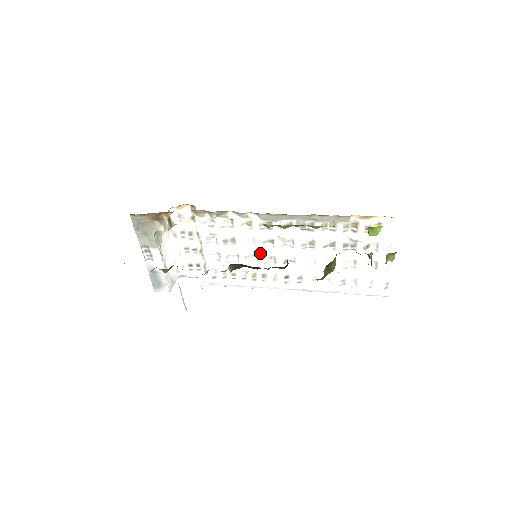
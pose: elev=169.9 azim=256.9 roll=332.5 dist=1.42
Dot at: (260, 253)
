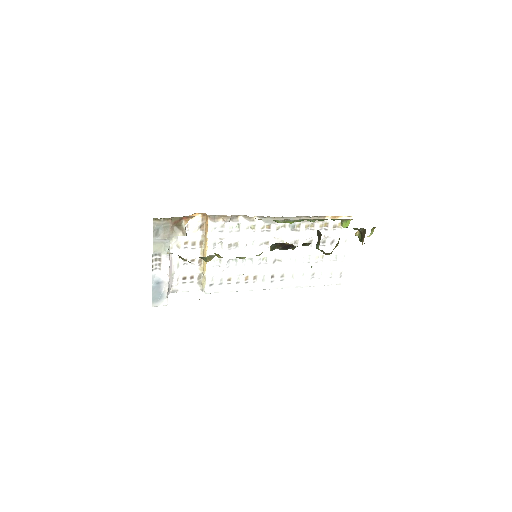
Dot at: occluded
